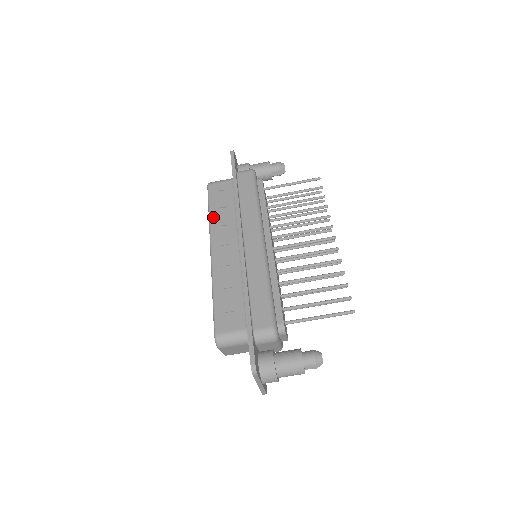
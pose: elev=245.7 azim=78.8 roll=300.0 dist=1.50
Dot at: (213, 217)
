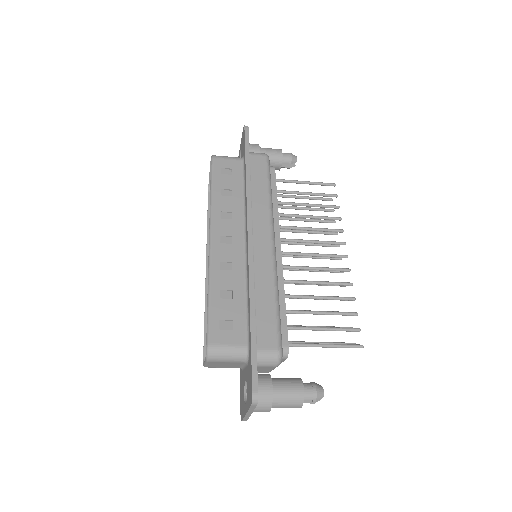
Dot at: (216, 198)
